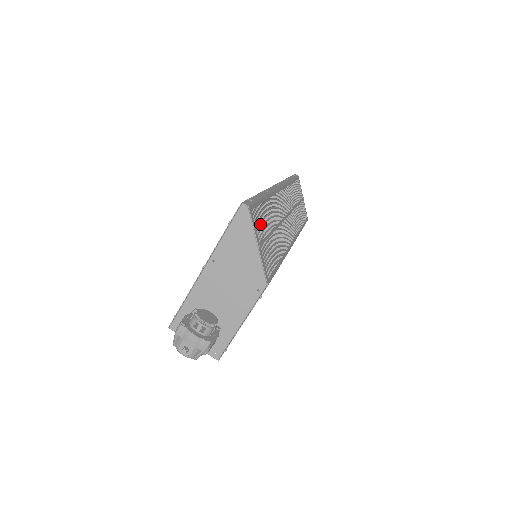
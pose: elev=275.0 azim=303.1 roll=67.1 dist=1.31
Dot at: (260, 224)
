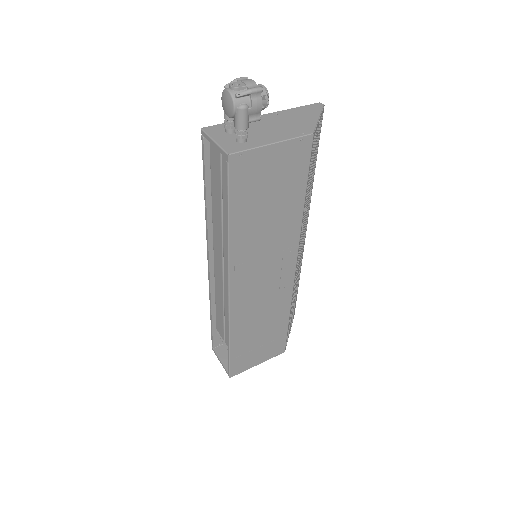
Dot at: (318, 135)
